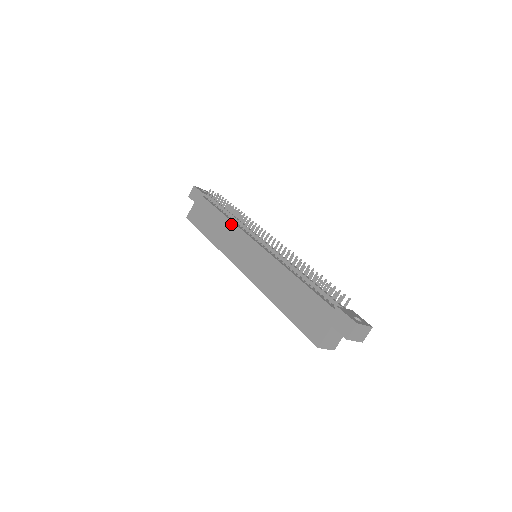
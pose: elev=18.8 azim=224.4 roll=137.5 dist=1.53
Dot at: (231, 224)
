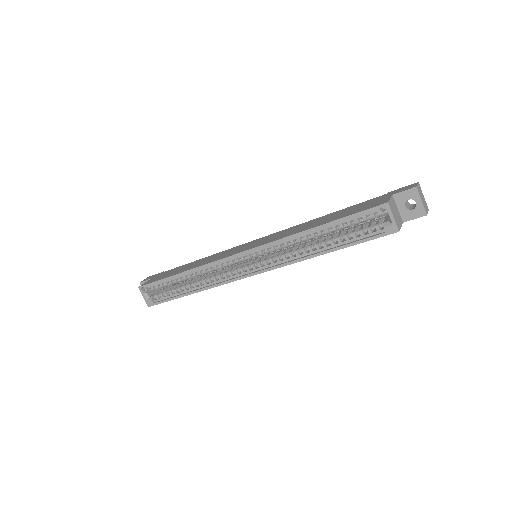
Dot at: (217, 253)
